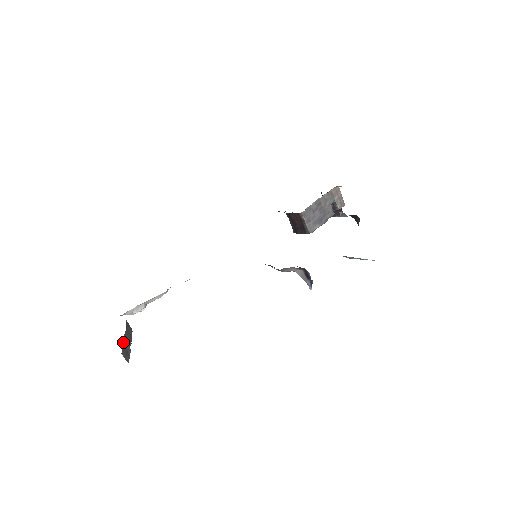
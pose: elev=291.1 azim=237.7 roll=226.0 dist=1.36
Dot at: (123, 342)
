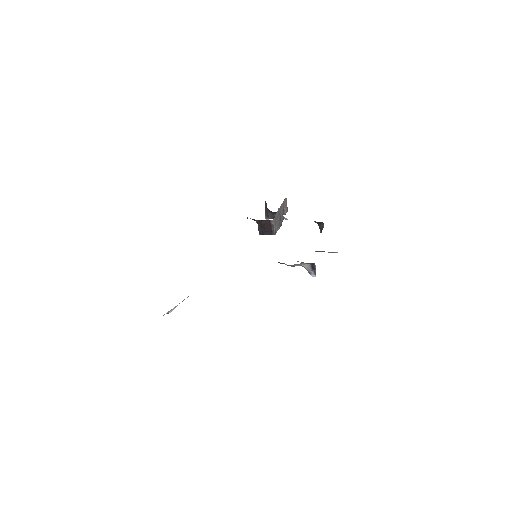
Dot at: occluded
